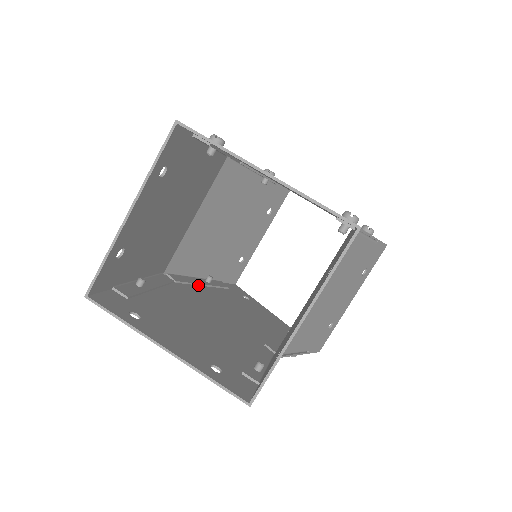
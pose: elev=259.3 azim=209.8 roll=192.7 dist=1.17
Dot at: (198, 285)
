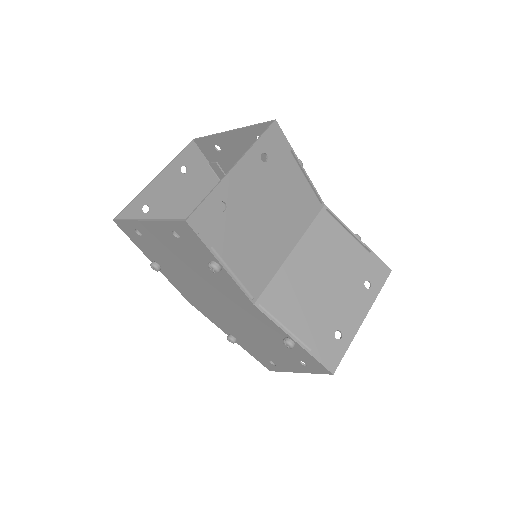
Dot at: occluded
